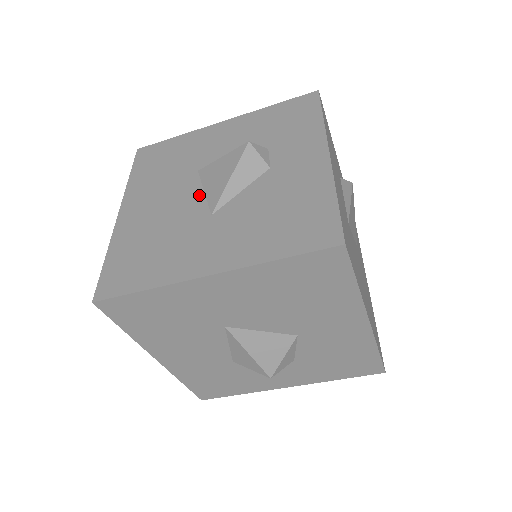
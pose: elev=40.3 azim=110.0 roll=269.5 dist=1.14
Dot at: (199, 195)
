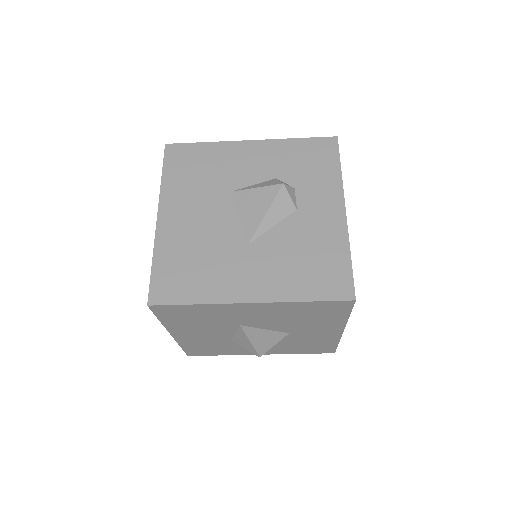
Dot at: (235, 220)
